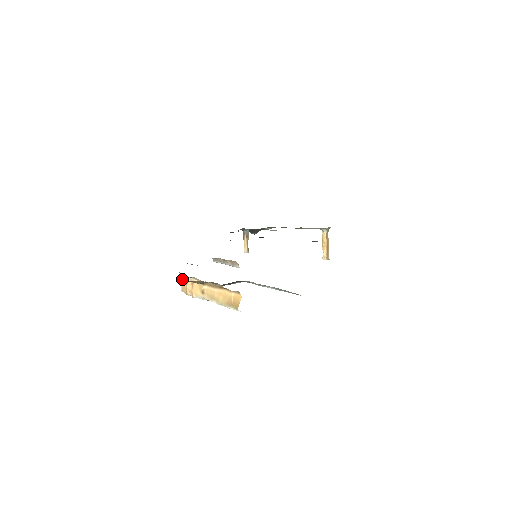
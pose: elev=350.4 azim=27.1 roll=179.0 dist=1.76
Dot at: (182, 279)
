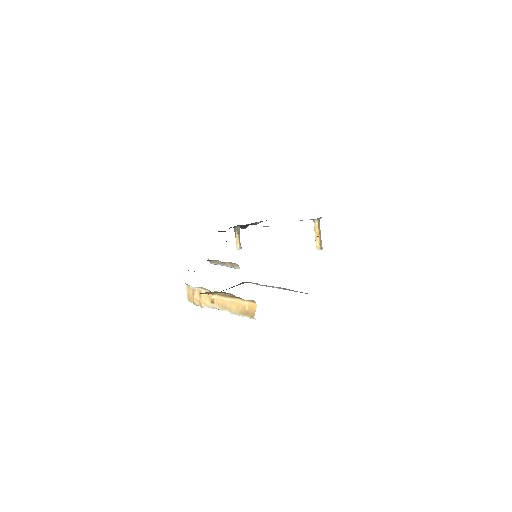
Dot at: (187, 289)
